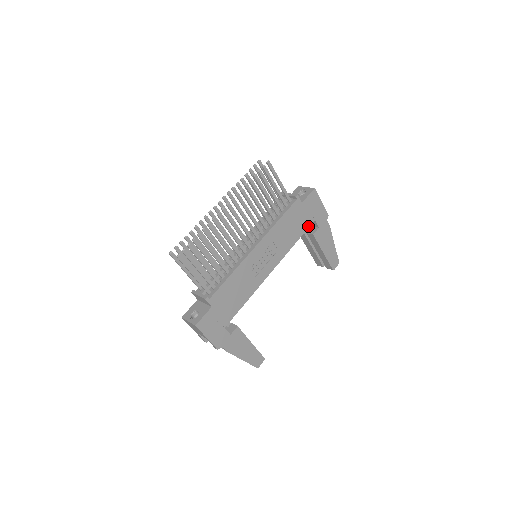
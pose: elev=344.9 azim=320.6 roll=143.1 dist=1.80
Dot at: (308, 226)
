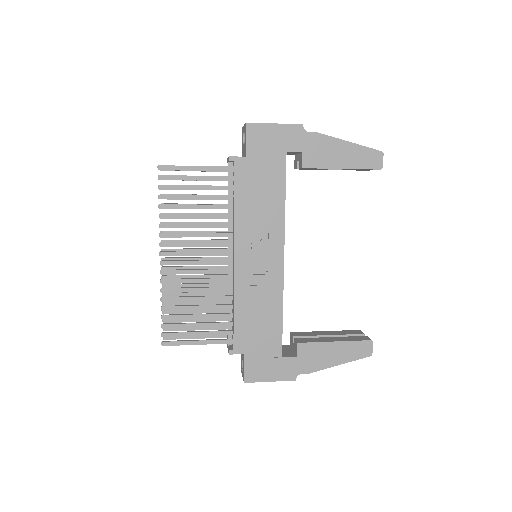
Dot at: (284, 168)
